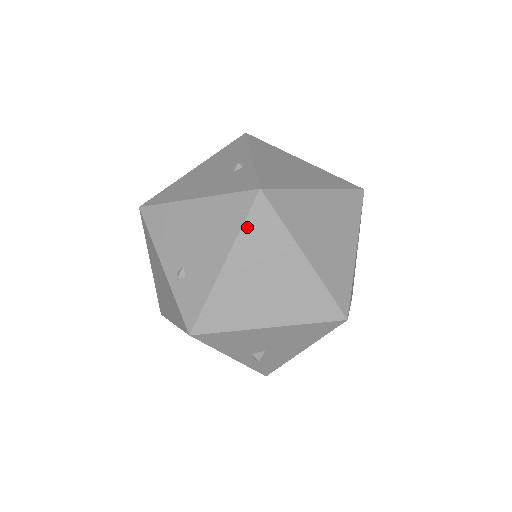
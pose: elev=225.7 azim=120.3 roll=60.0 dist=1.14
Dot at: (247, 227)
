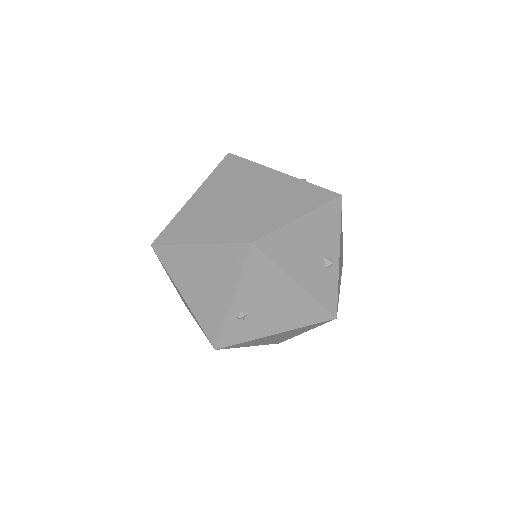
Dot at: (308, 326)
